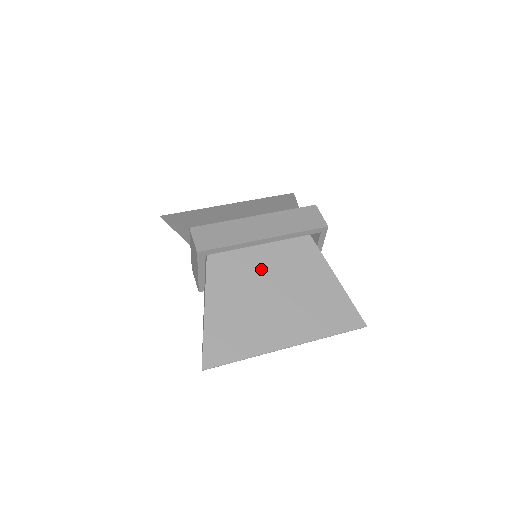
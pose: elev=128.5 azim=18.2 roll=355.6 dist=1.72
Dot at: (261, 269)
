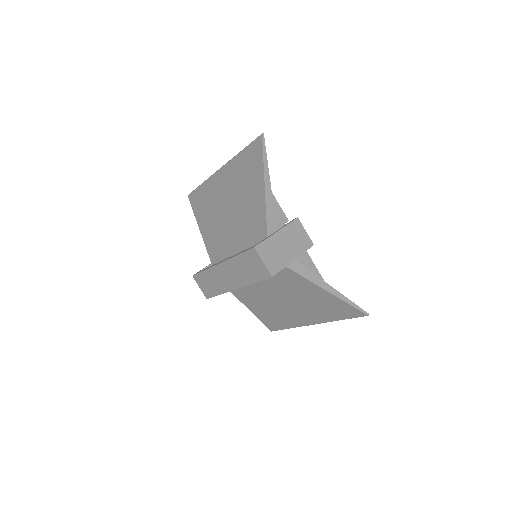
Dot at: (258, 285)
